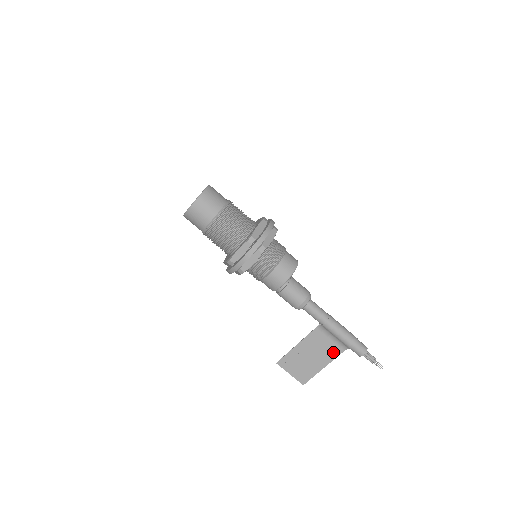
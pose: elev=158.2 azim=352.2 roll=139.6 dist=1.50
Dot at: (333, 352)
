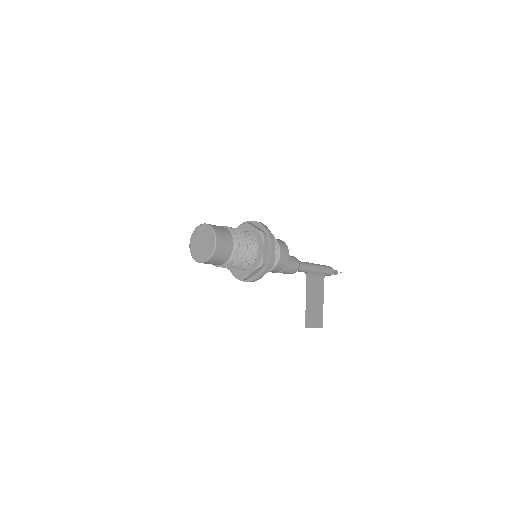
Dot at: (321, 287)
